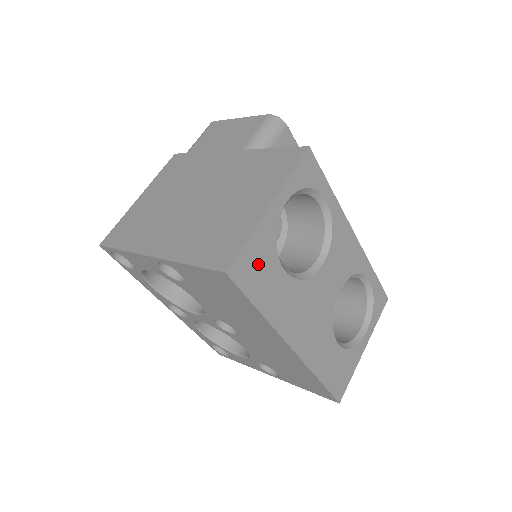
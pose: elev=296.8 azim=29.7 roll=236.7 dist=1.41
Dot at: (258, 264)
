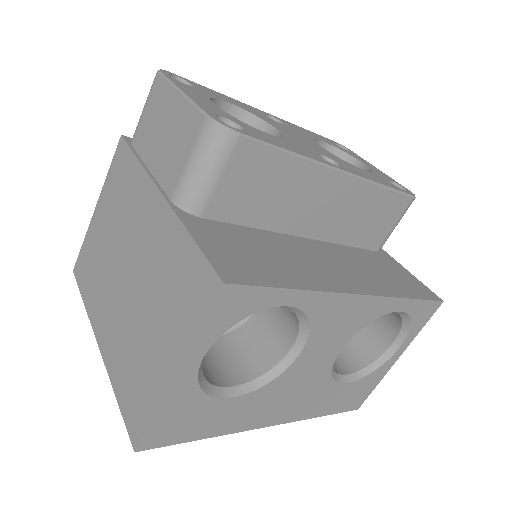
Dot at: (182, 420)
